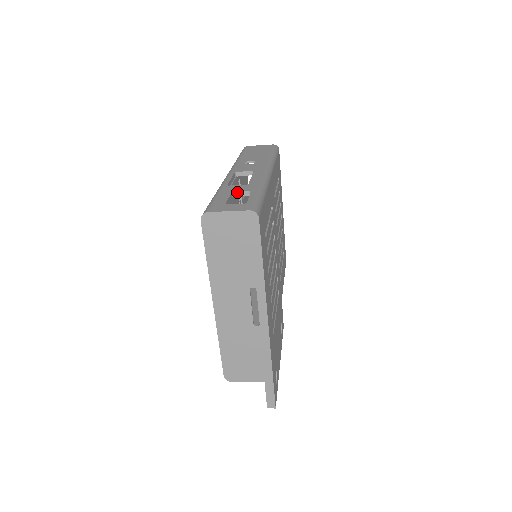
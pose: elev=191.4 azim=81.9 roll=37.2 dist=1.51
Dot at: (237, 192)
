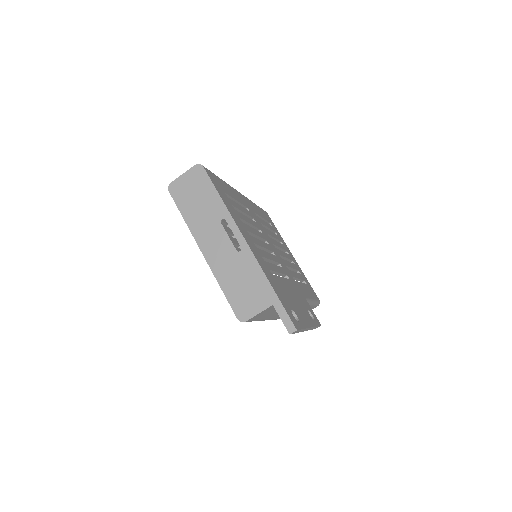
Dot at: occluded
